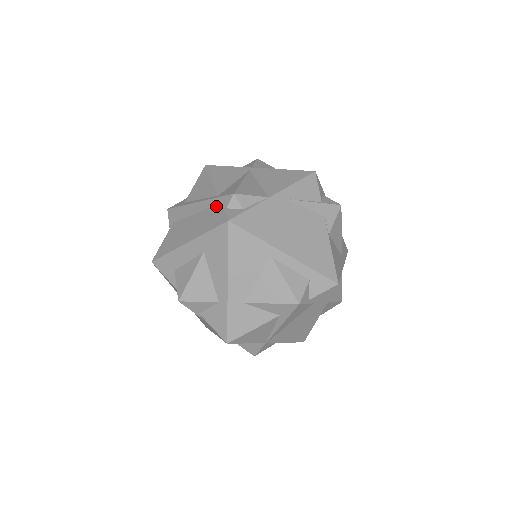
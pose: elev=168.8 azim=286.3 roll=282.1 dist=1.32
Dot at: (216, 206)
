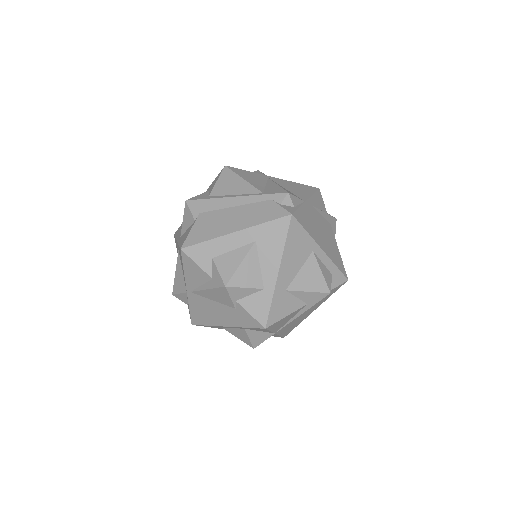
Dot at: (266, 201)
